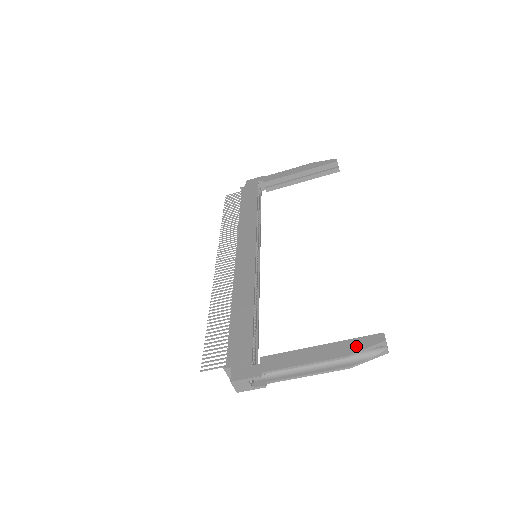
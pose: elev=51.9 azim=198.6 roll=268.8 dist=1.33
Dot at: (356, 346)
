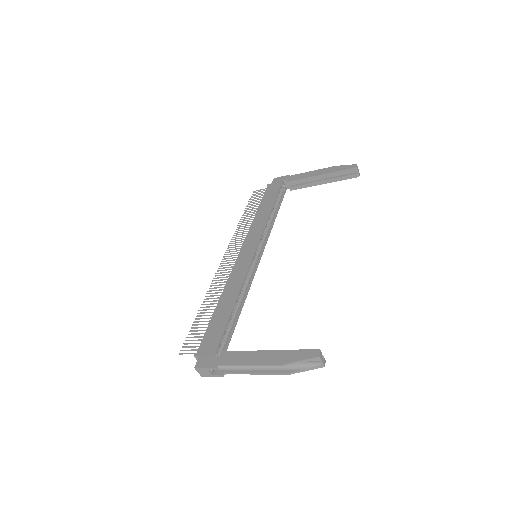
Dot at: (294, 357)
